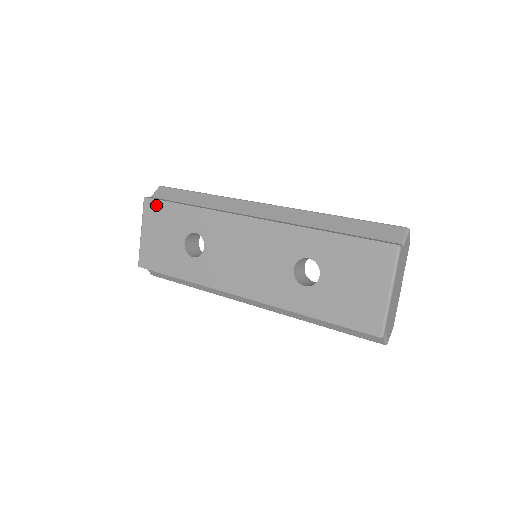
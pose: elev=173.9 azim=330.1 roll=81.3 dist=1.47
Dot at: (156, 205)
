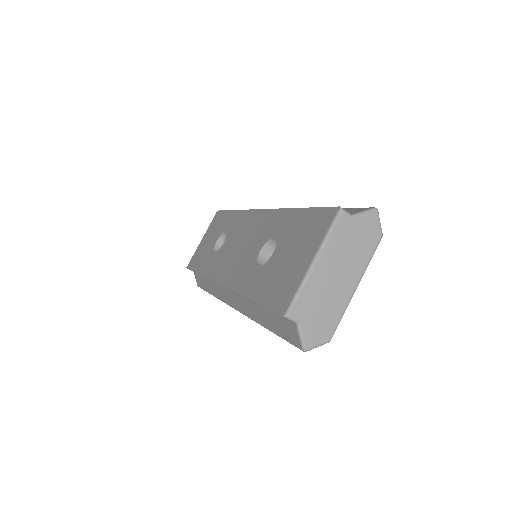
Dot at: (219, 215)
